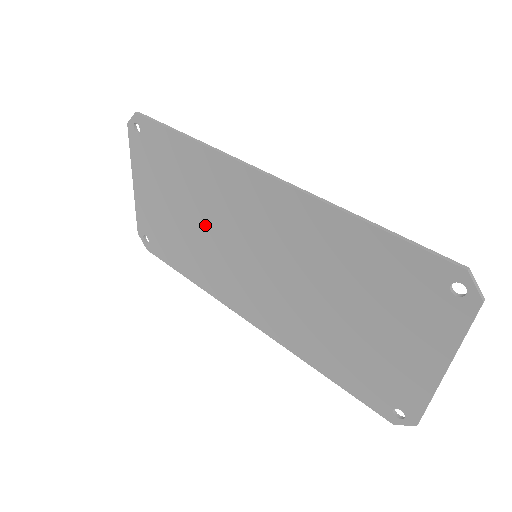
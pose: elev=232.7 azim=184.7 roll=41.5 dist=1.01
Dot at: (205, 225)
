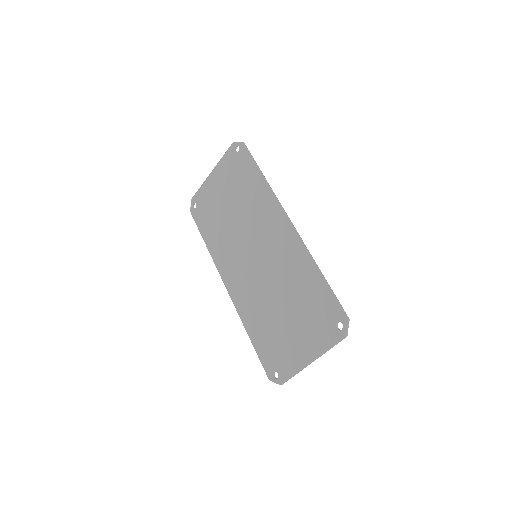
Dot at: (239, 223)
